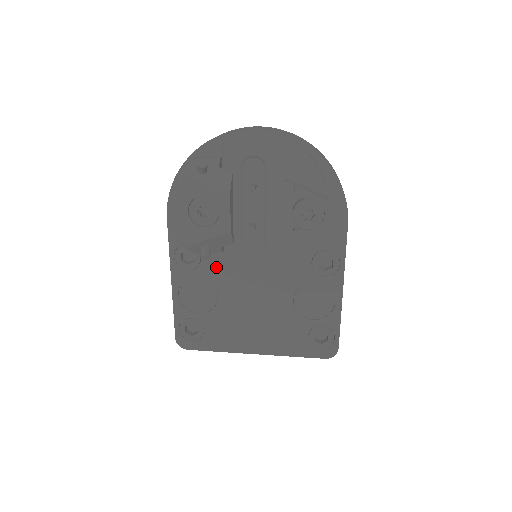
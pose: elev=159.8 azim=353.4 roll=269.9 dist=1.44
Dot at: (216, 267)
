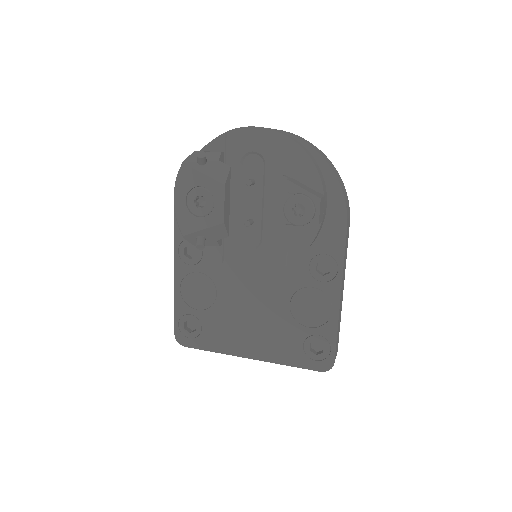
Dot at: (216, 264)
